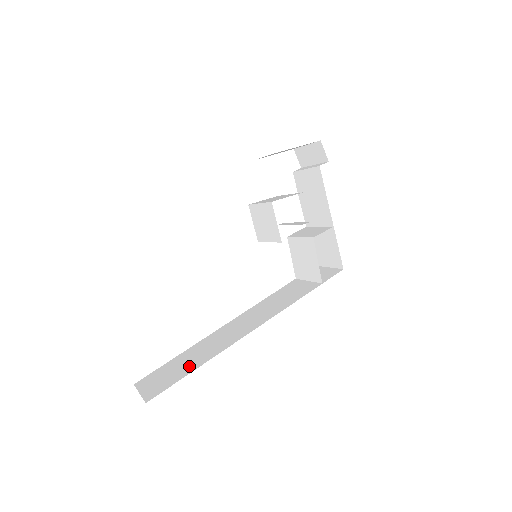
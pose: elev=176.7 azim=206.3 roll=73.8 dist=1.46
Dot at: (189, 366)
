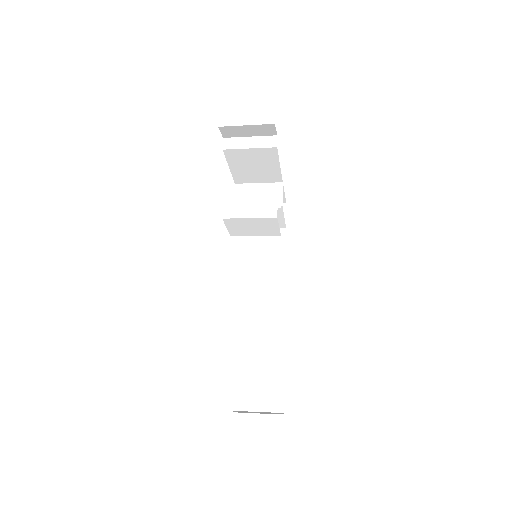
Dot at: (273, 366)
